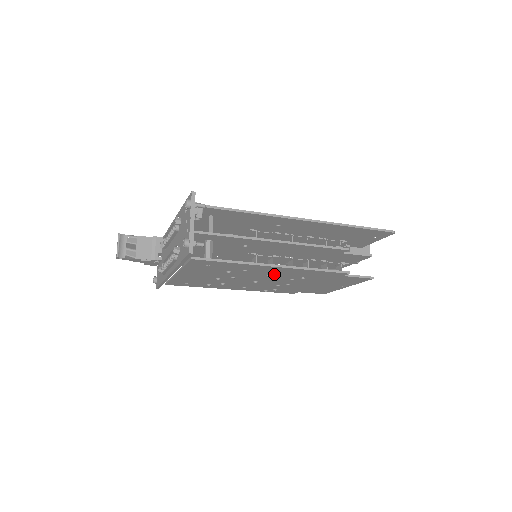
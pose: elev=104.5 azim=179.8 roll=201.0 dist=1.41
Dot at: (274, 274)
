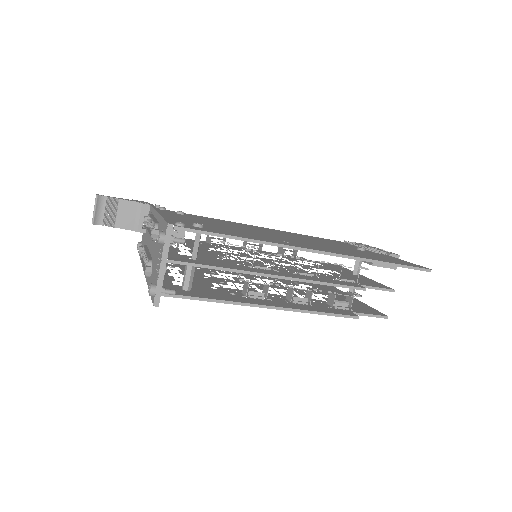
Dot at: occluded
